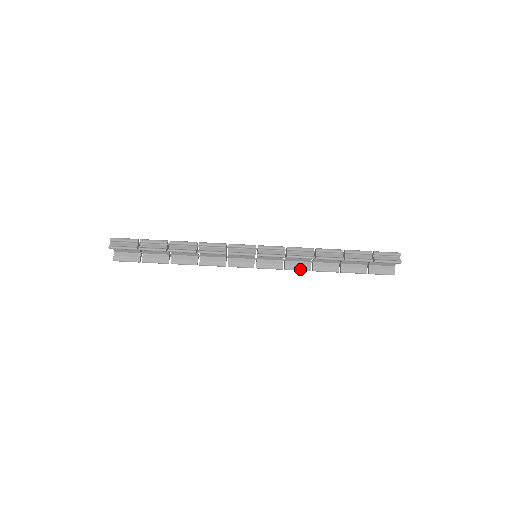
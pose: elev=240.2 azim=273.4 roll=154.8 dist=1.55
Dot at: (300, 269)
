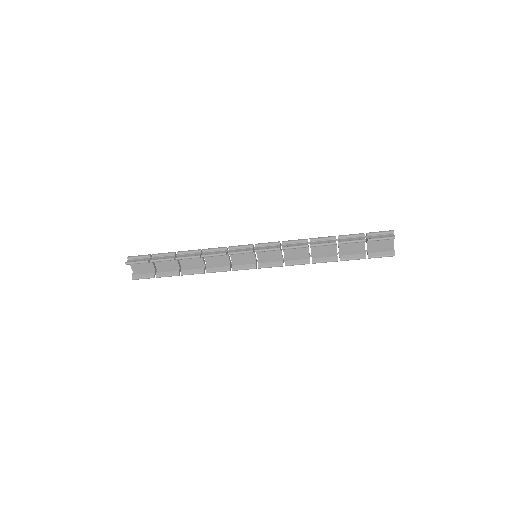
Dot at: (299, 263)
